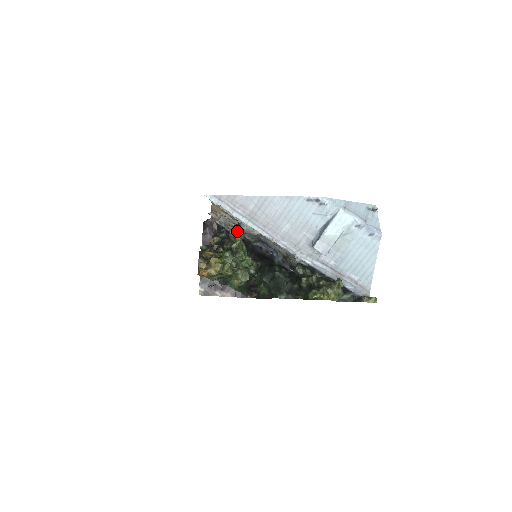
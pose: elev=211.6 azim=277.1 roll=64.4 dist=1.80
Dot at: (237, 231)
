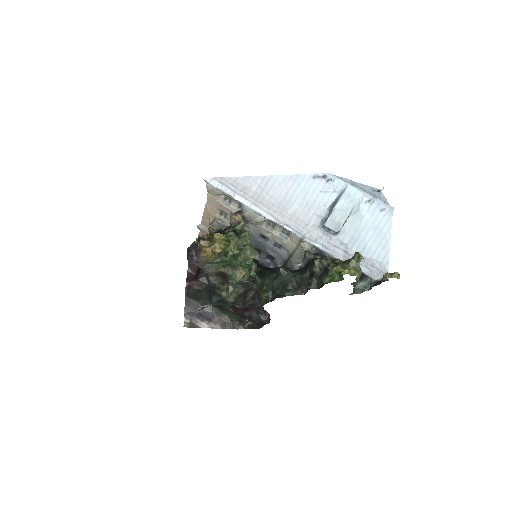
Dot at: (239, 215)
